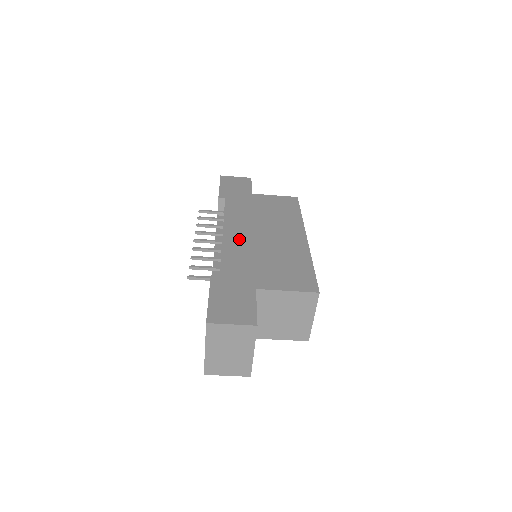
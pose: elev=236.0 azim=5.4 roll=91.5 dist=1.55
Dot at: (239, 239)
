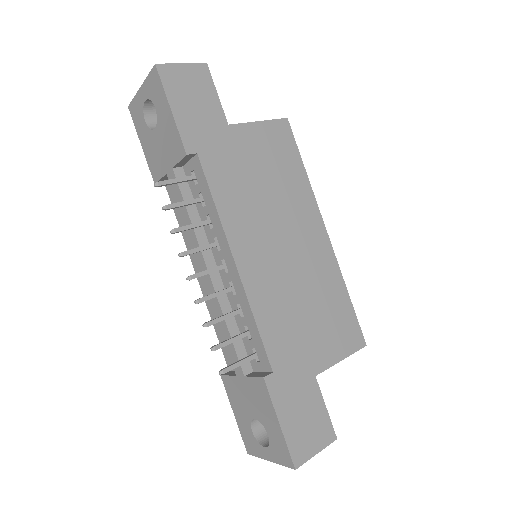
Dot at: (262, 275)
